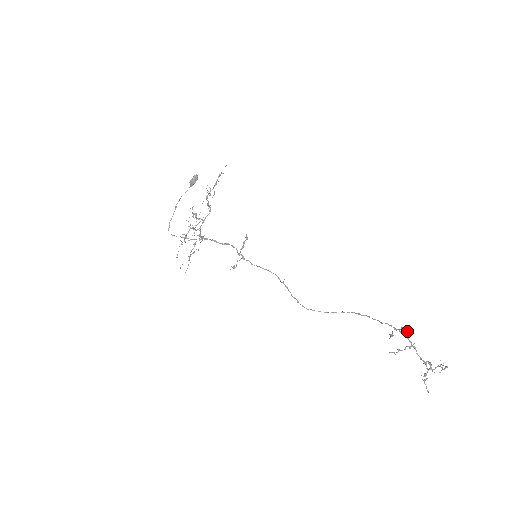
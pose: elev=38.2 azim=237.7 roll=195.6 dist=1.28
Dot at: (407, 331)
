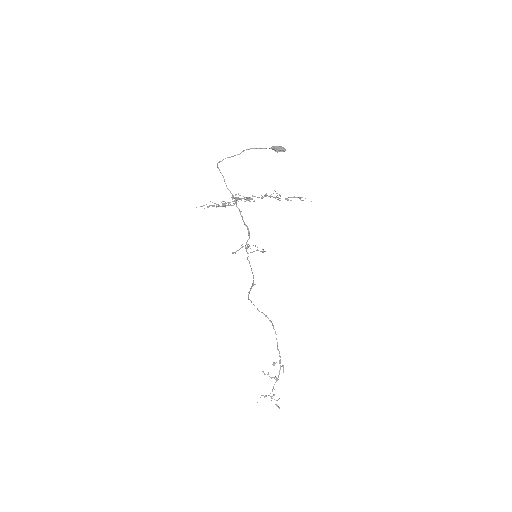
Dot at: occluded
